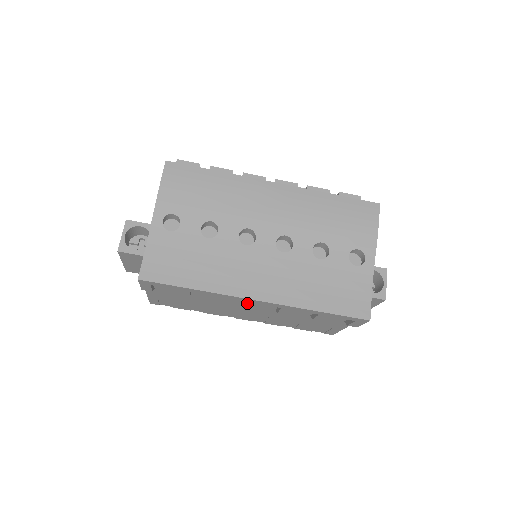
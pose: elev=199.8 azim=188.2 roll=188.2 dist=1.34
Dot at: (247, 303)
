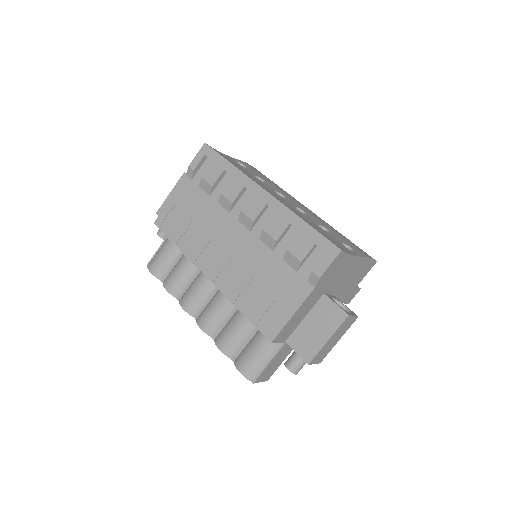
Dot at: (253, 199)
